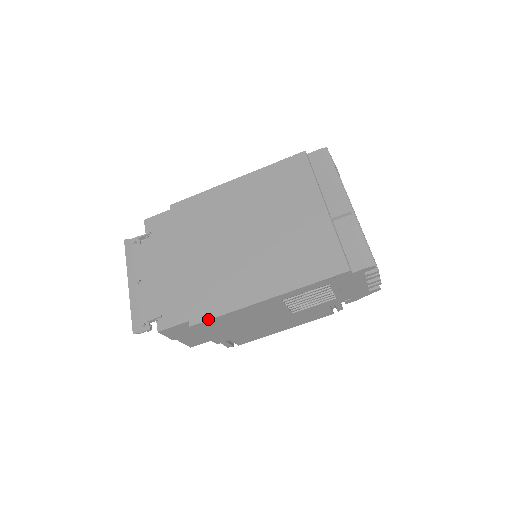
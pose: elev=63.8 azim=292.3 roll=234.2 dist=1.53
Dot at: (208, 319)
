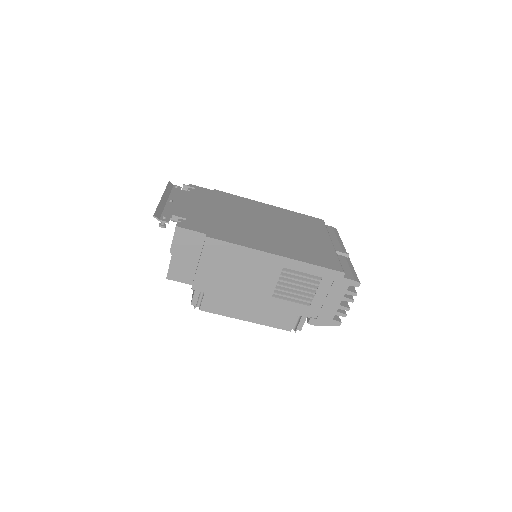
Dot at: (224, 240)
